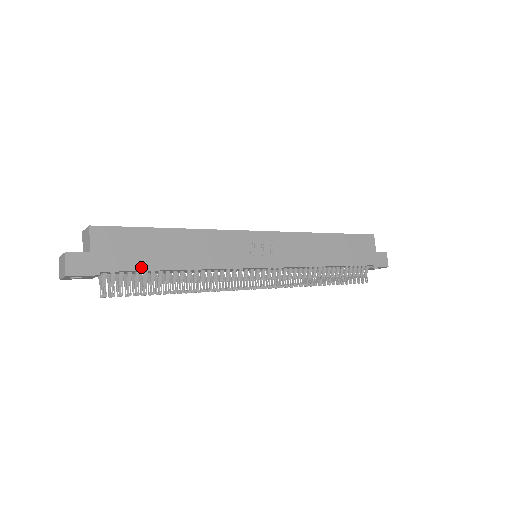
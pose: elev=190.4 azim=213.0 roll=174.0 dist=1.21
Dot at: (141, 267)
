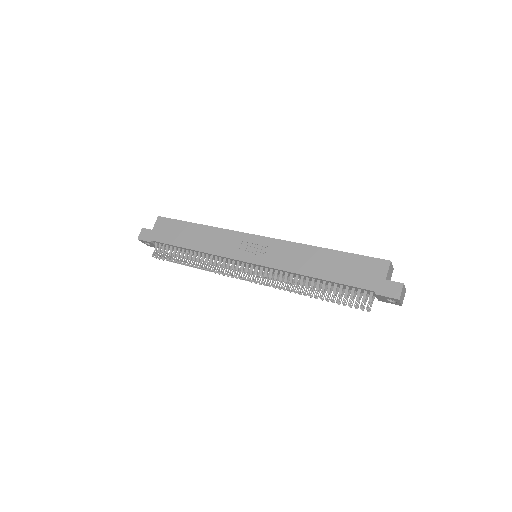
Dot at: (171, 243)
